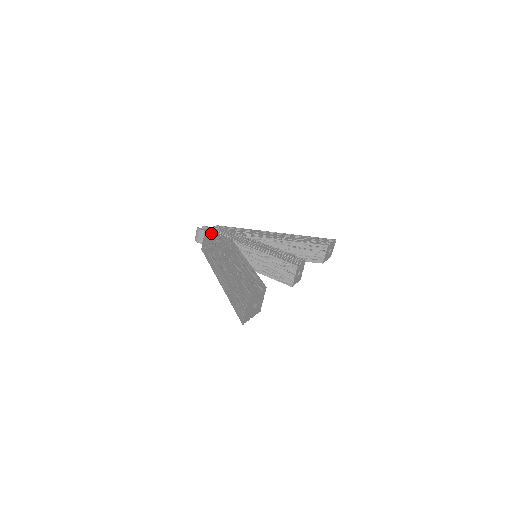
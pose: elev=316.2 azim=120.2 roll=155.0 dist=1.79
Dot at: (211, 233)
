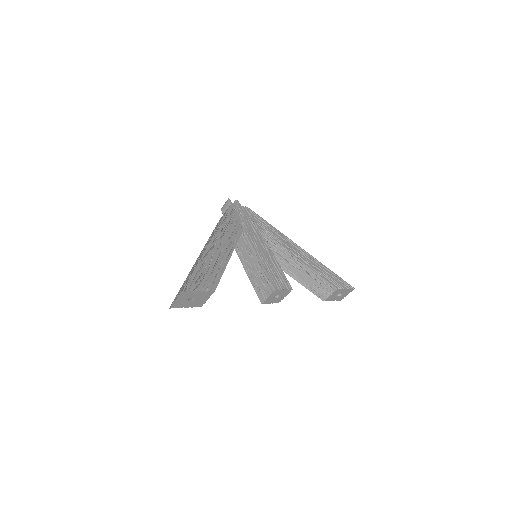
Dot at: (232, 211)
